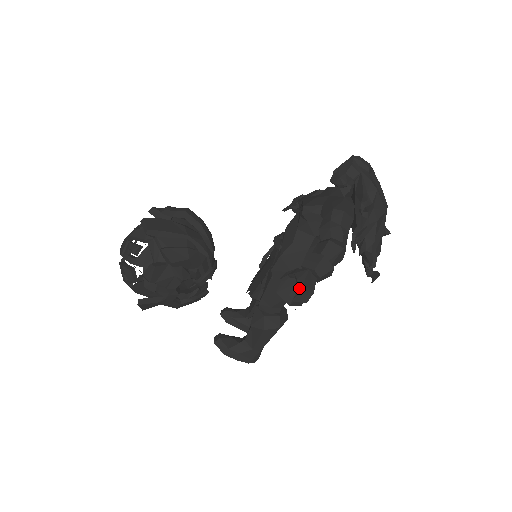
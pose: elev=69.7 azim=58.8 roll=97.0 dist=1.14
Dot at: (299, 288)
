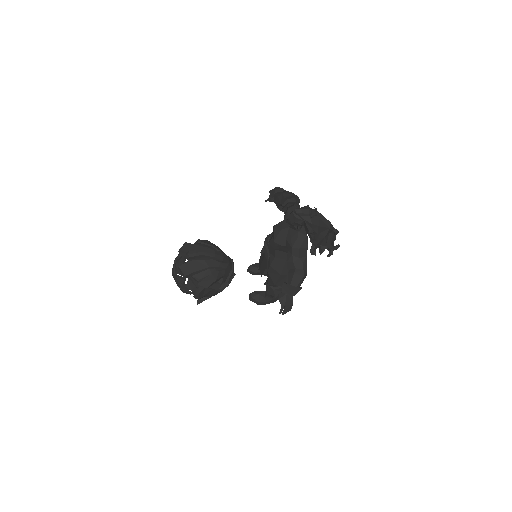
Dot at: occluded
